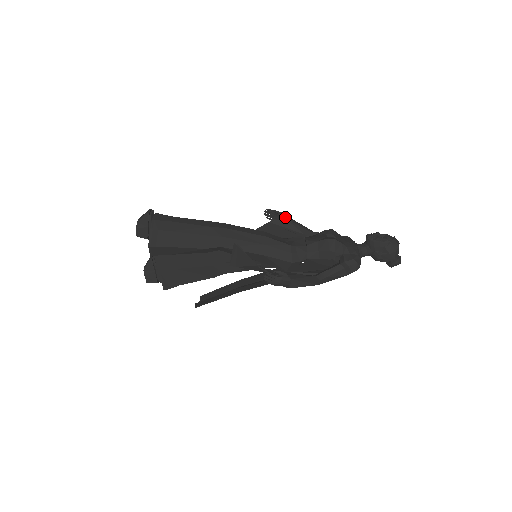
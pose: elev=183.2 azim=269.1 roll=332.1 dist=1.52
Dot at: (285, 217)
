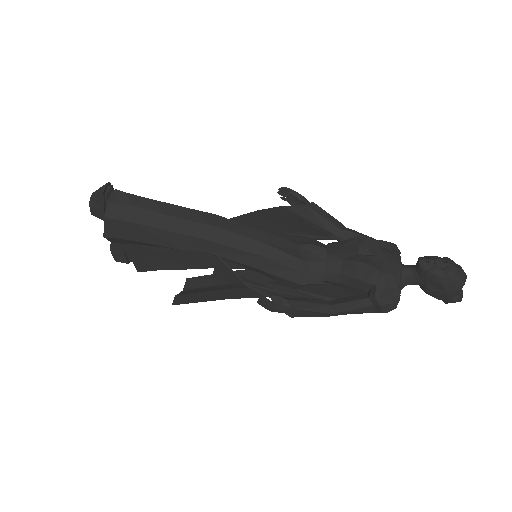
Dot at: (307, 202)
